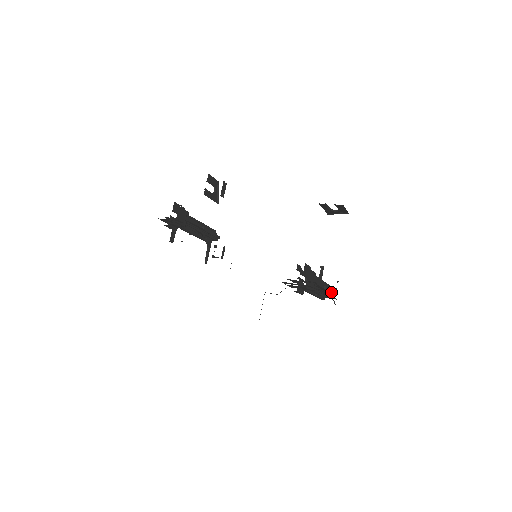
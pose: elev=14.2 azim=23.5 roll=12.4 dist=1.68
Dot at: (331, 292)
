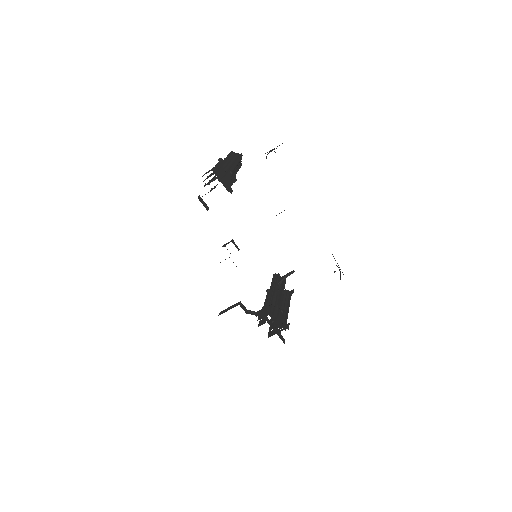
Dot at: occluded
